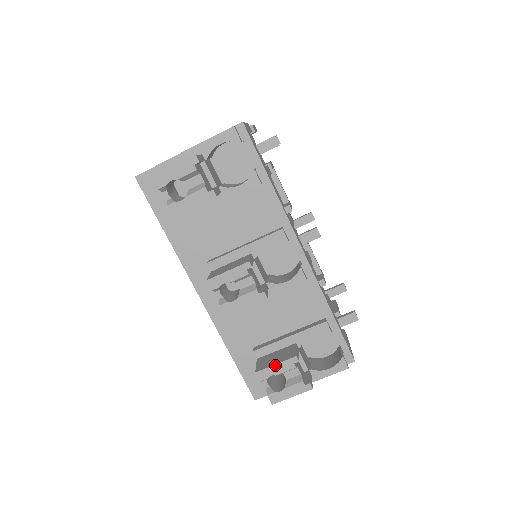
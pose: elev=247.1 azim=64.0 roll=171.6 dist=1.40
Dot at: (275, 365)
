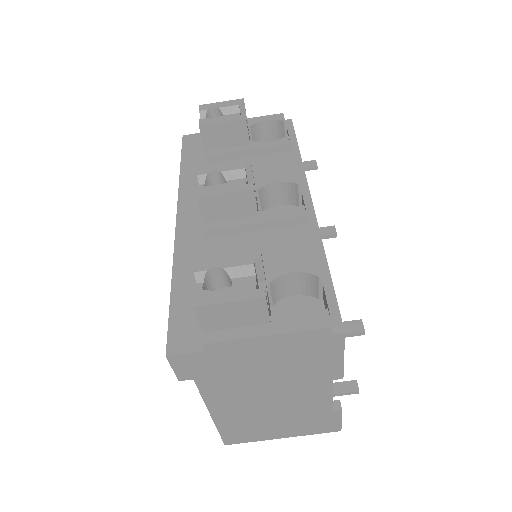
Dot at: (226, 256)
